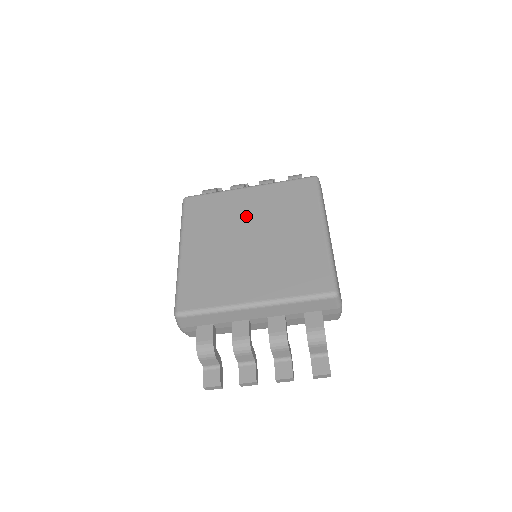
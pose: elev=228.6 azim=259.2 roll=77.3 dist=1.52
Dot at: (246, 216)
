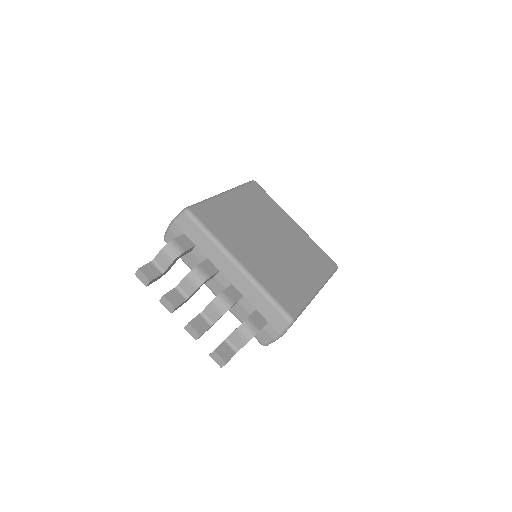
Dot at: (280, 229)
